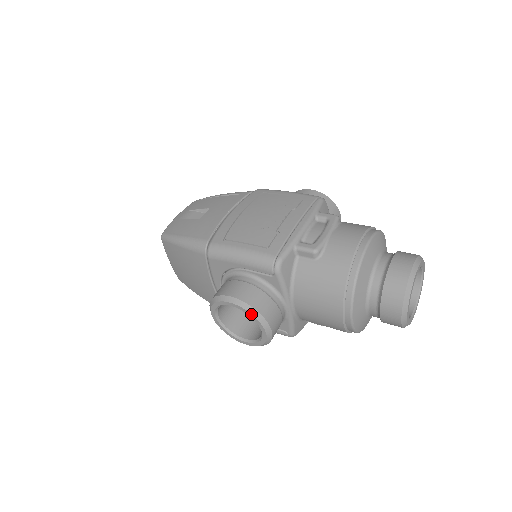
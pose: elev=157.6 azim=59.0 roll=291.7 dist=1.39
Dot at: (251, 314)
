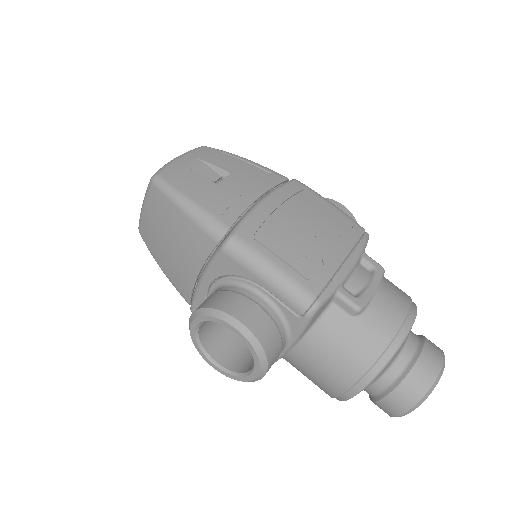
Dot at: (256, 354)
